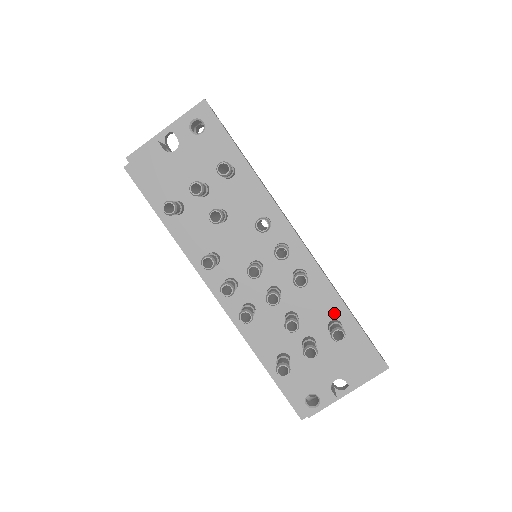
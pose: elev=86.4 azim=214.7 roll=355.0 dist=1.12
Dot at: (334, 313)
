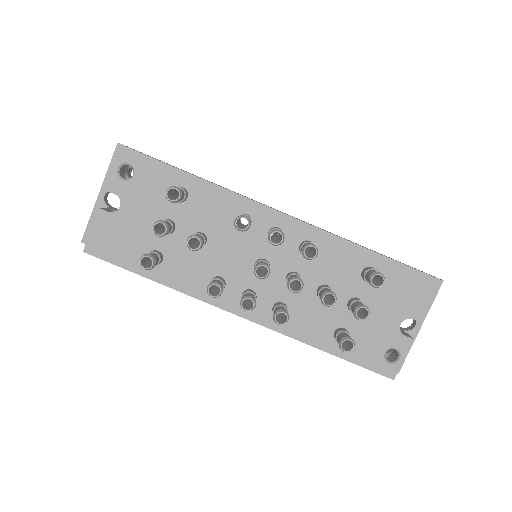
Dot at: (360, 262)
